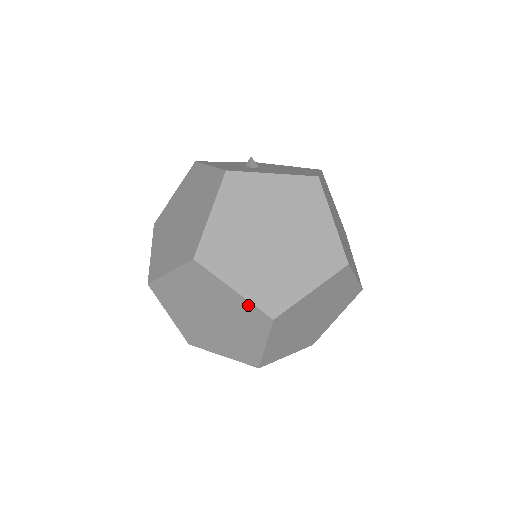
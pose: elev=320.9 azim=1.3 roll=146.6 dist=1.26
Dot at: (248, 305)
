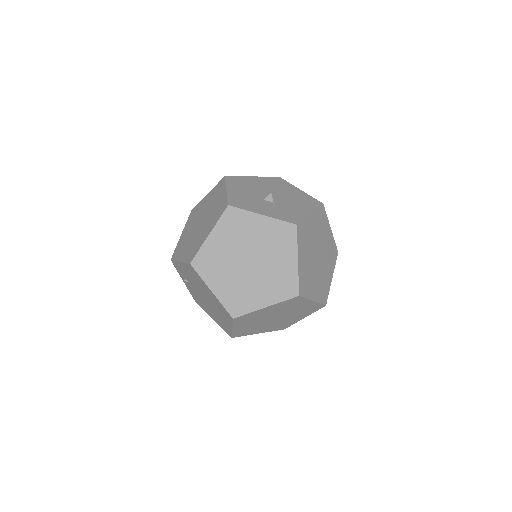
Dot at: (316, 305)
